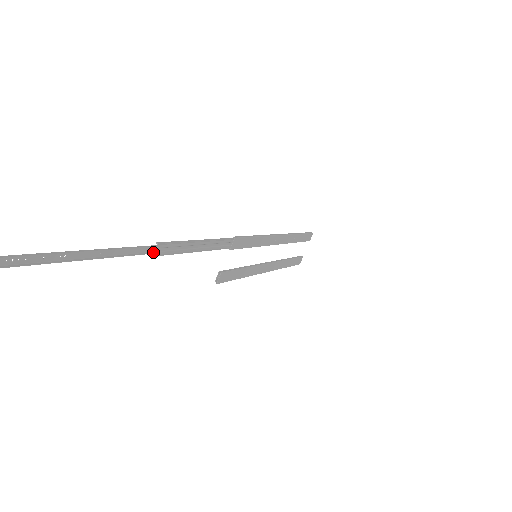
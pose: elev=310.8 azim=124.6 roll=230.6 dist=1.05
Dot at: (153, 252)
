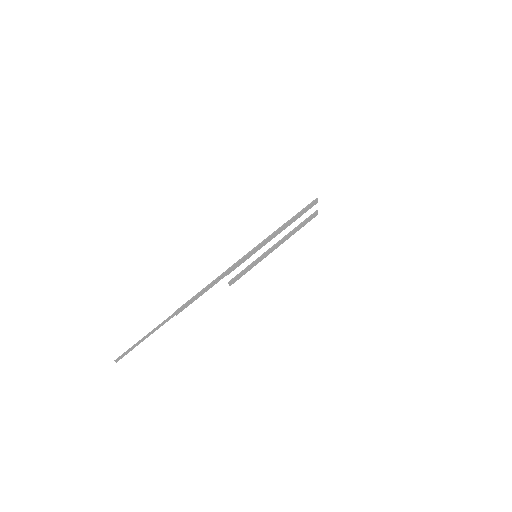
Dot at: occluded
